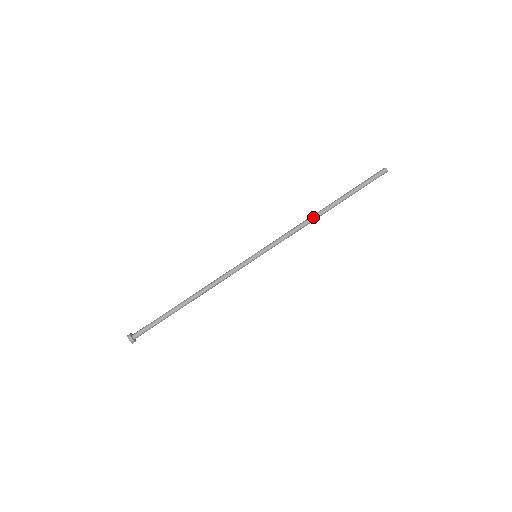
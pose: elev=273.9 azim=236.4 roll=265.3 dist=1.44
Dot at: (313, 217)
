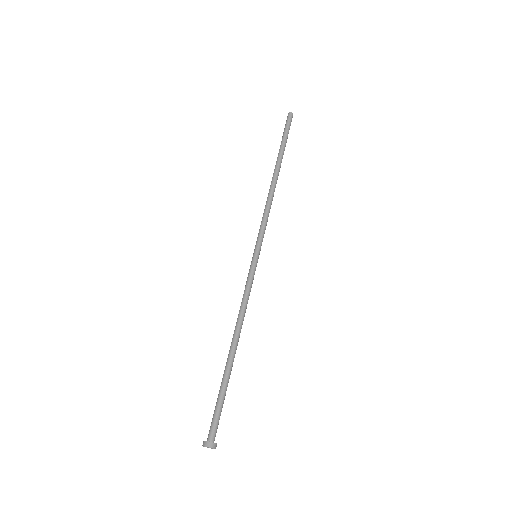
Dot at: (273, 186)
